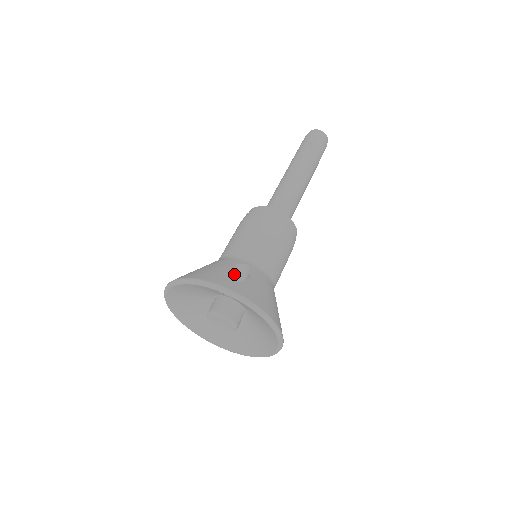
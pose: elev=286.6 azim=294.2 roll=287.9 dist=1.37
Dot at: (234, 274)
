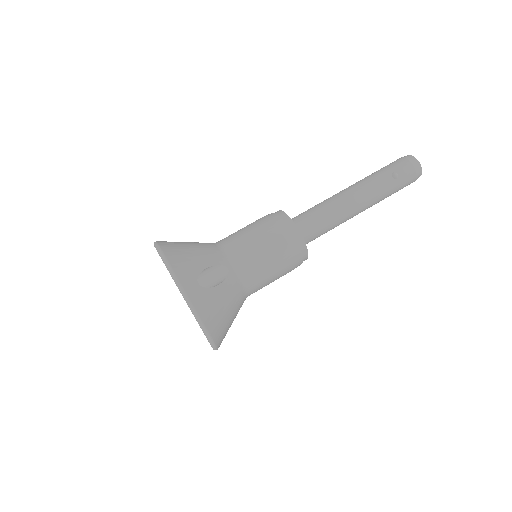
Dot at: (211, 272)
